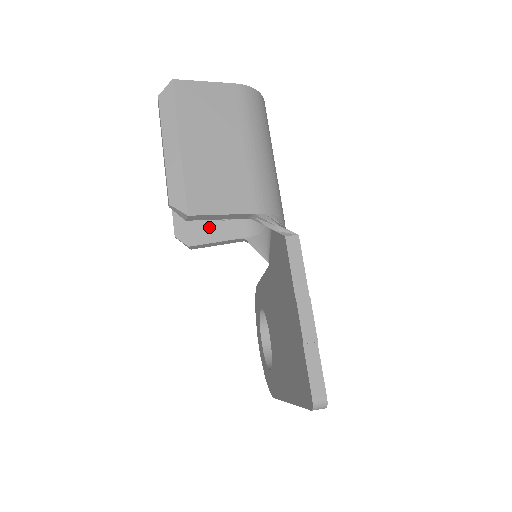
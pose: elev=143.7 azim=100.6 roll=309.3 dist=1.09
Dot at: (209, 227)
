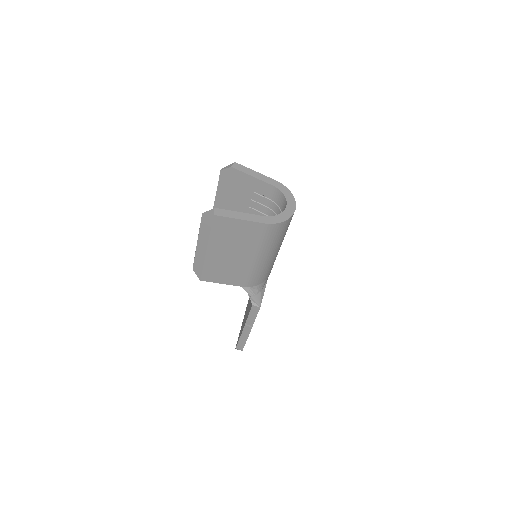
Dot at: occluded
